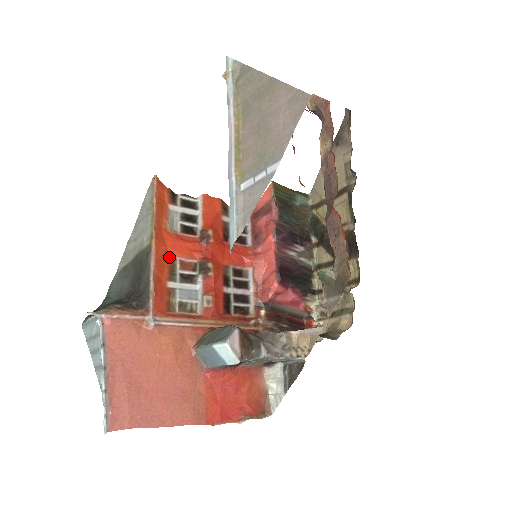
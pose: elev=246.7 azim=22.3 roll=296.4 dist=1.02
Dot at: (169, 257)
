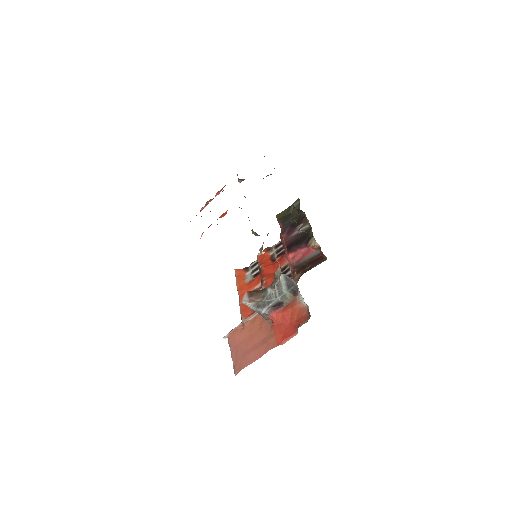
Dot at: occluded
